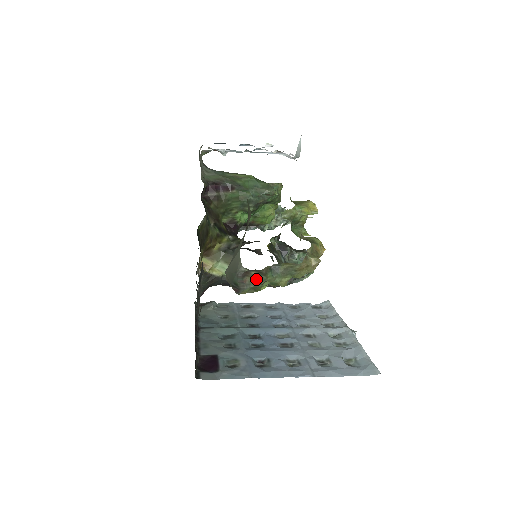
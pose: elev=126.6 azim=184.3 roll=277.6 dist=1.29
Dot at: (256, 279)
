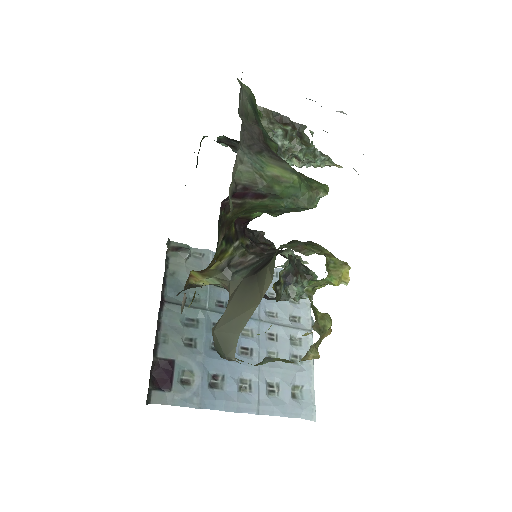
Dot at: occluded
